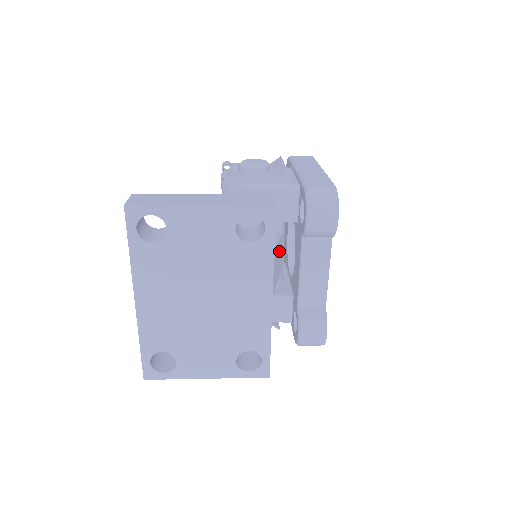
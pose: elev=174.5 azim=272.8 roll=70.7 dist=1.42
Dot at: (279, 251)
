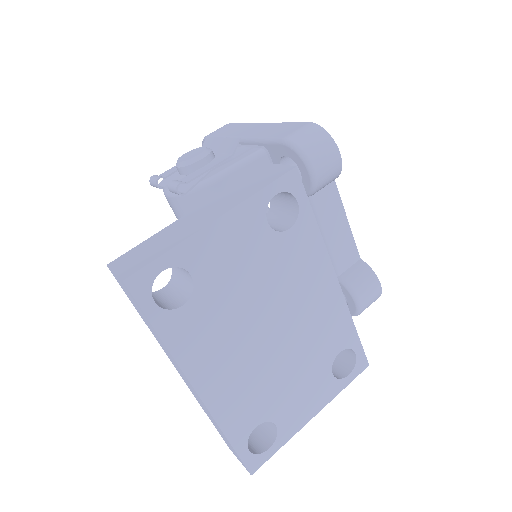
Dot at: occluded
